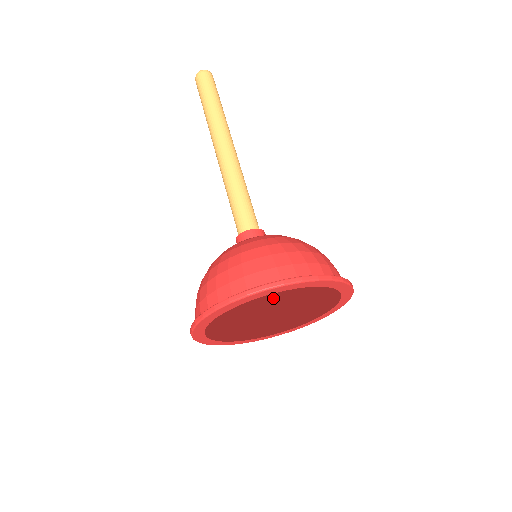
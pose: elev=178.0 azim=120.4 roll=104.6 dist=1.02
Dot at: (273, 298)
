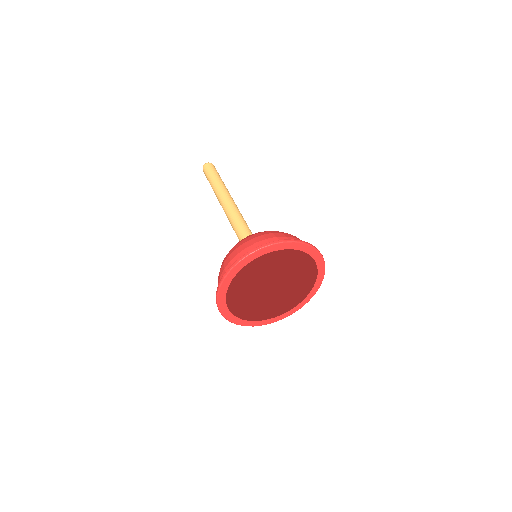
Dot at: (274, 292)
